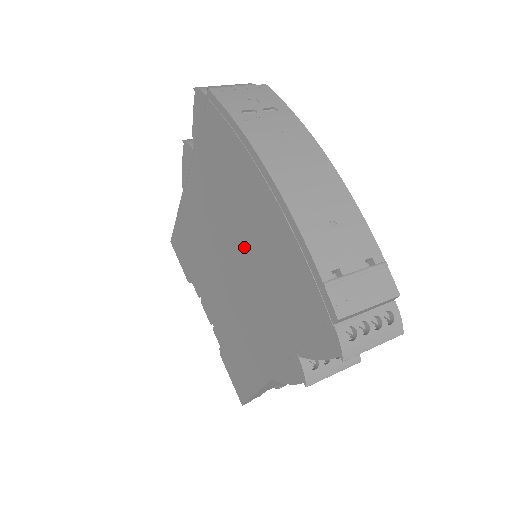
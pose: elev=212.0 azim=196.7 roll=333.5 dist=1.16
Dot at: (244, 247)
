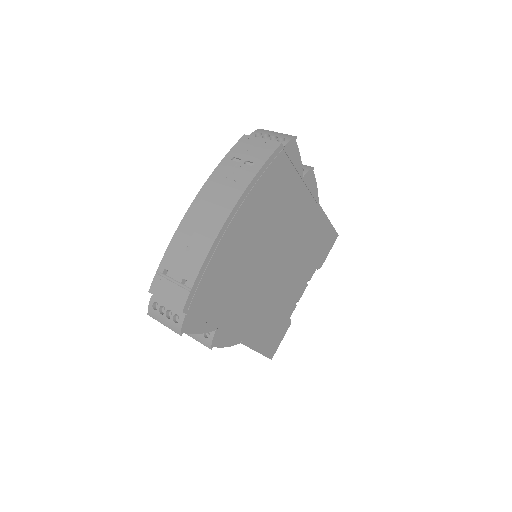
Dot at: occluded
